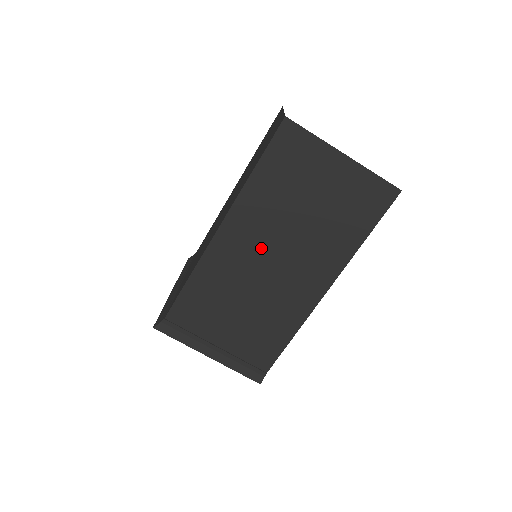
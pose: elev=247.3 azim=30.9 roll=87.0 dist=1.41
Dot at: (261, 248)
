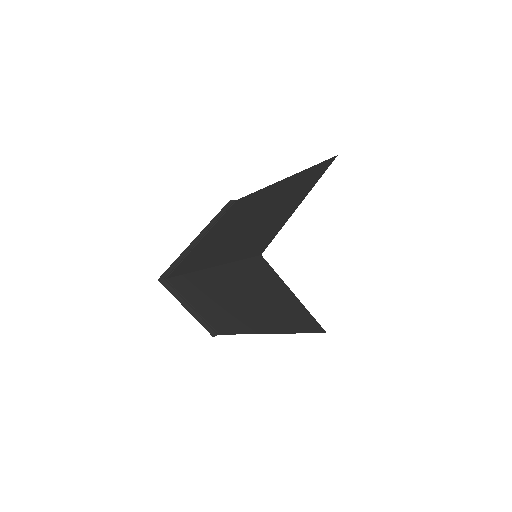
Dot at: (229, 293)
